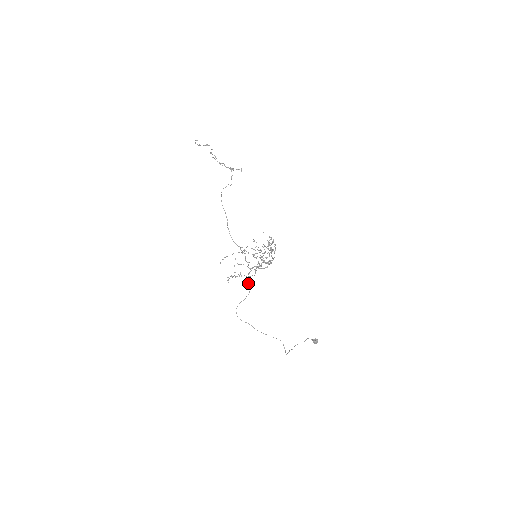
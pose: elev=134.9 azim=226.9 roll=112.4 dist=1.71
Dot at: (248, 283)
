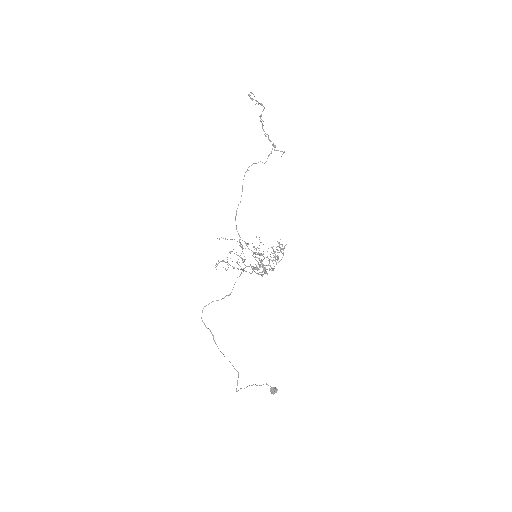
Dot at: occluded
